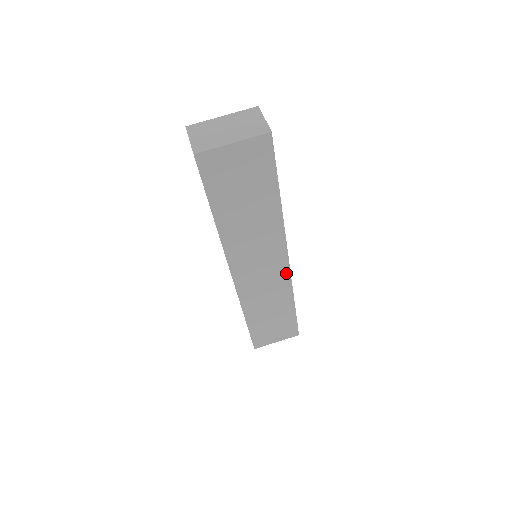
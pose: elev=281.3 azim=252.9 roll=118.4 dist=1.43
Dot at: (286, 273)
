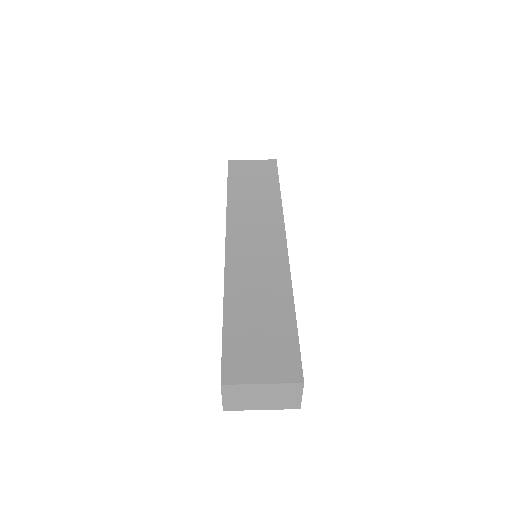
Dot at: (283, 255)
